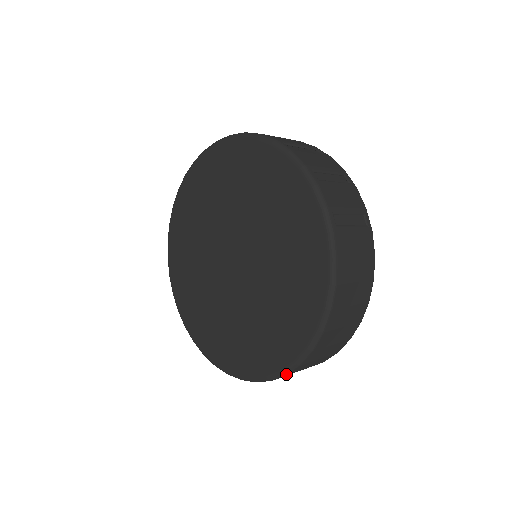
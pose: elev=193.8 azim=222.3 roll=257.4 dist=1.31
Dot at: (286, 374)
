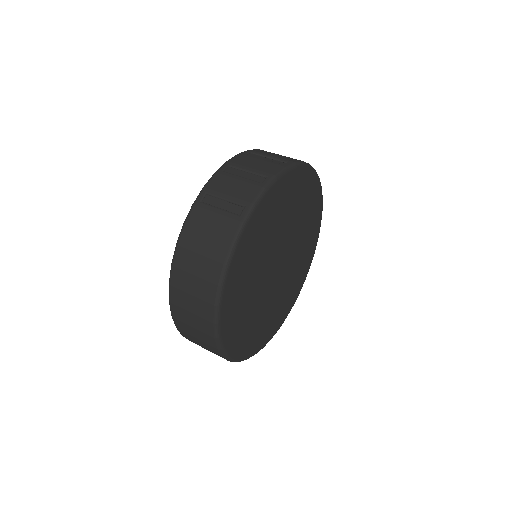
Dot at: (176, 326)
